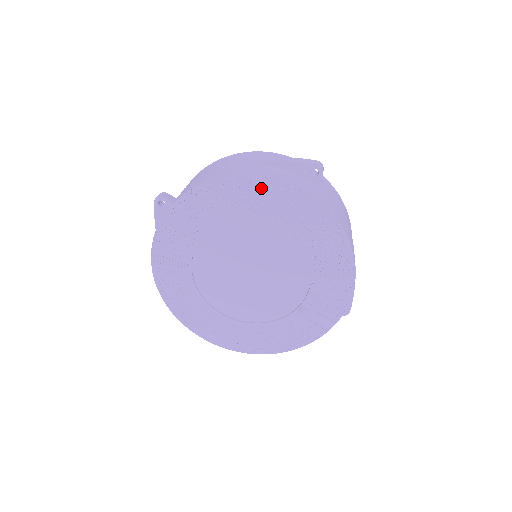
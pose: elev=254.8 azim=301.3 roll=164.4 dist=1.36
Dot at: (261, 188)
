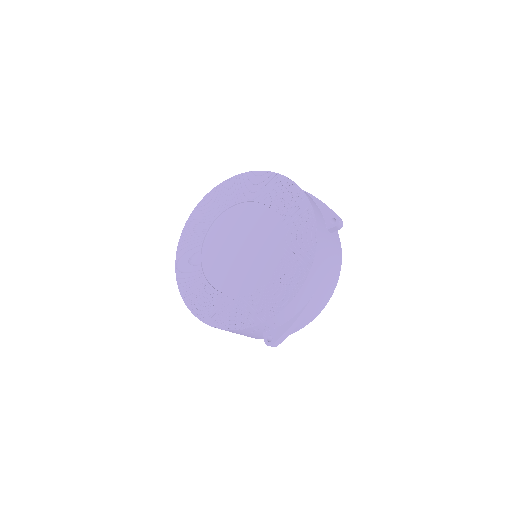
Dot at: (293, 194)
